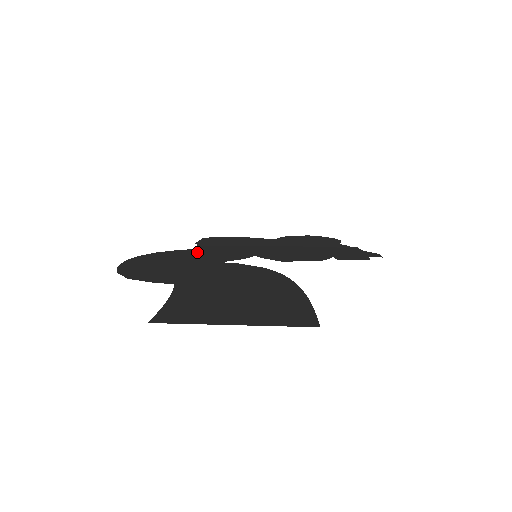
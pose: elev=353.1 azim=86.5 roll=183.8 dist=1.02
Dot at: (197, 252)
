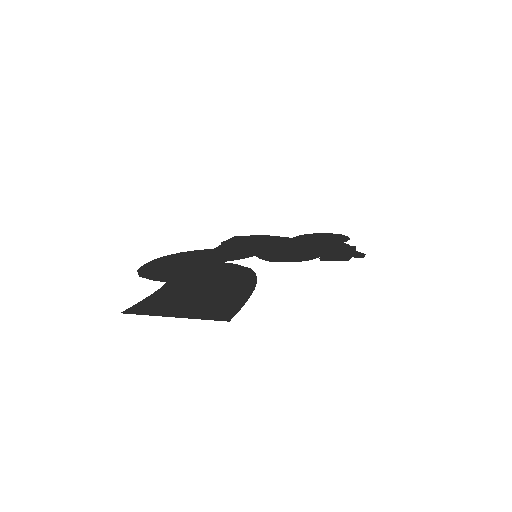
Dot at: (213, 252)
